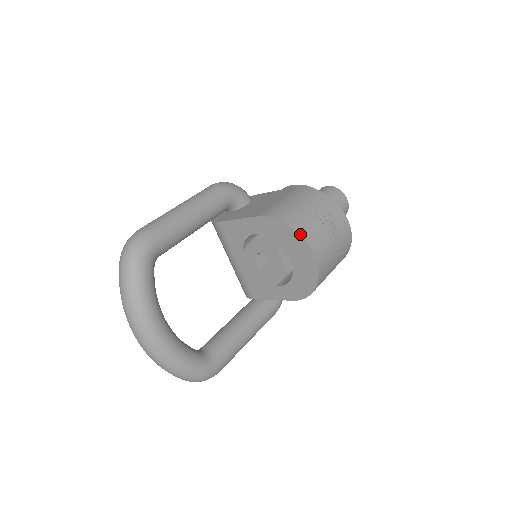
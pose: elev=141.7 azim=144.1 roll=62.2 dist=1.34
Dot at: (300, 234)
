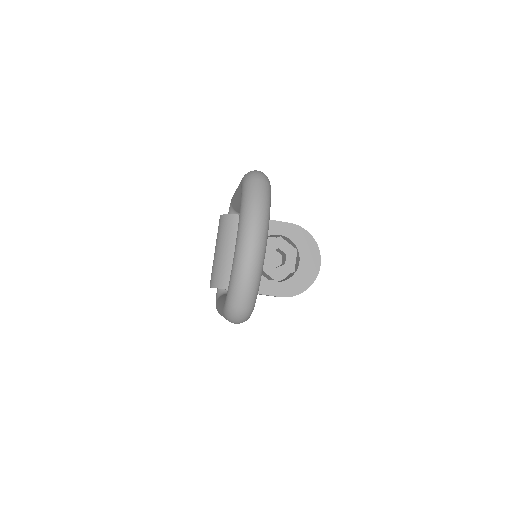
Dot at: occluded
